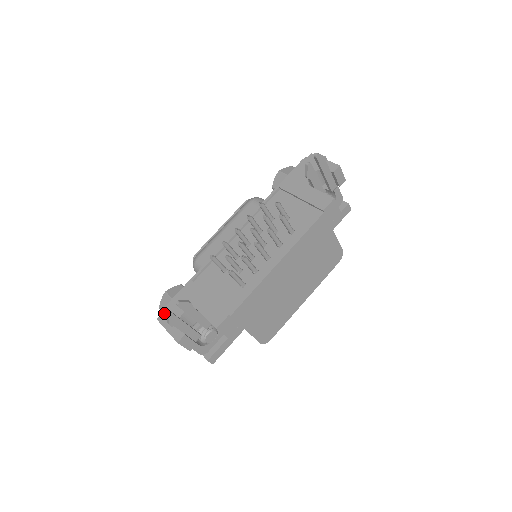
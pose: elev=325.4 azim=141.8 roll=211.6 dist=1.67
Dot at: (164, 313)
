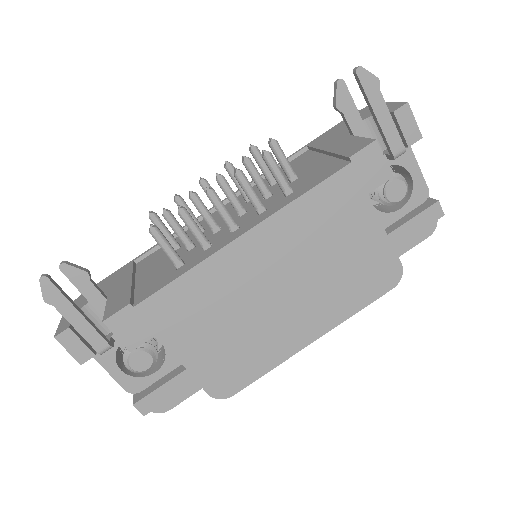
Dot at: (78, 298)
